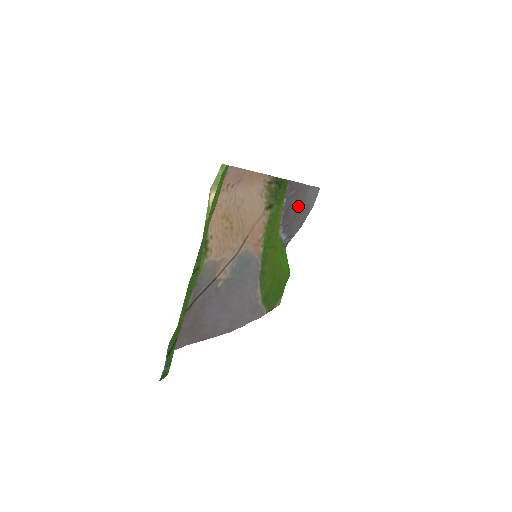
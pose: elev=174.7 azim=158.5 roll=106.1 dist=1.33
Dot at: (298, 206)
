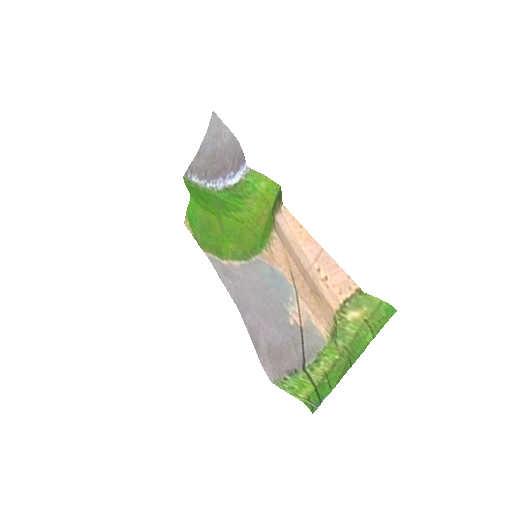
Dot at: (221, 156)
